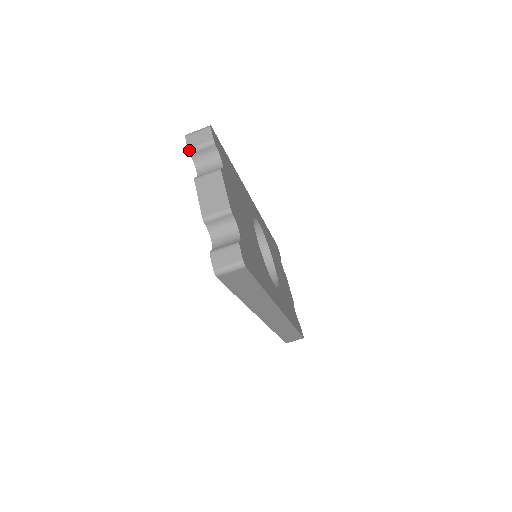
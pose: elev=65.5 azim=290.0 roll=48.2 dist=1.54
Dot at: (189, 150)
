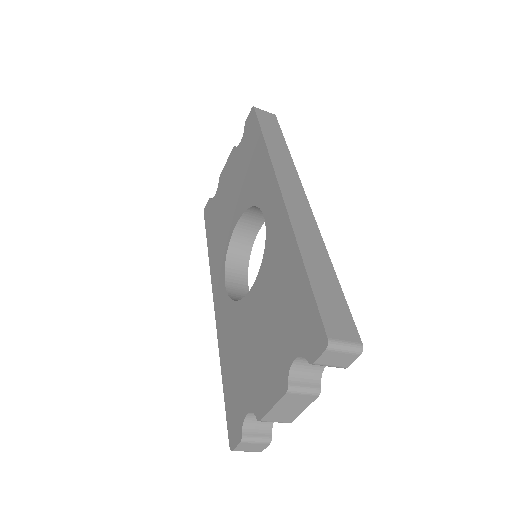
Dot at: (313, 364)
